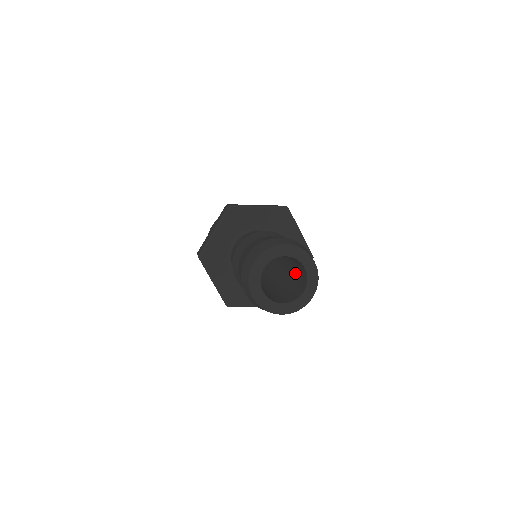
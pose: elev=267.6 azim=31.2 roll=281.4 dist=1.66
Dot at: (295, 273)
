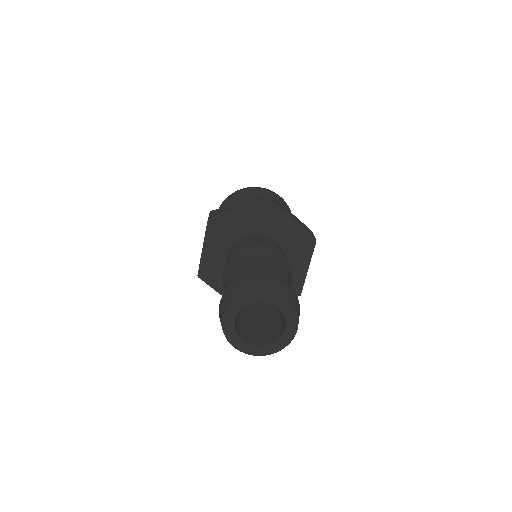
Dot at: occluded
